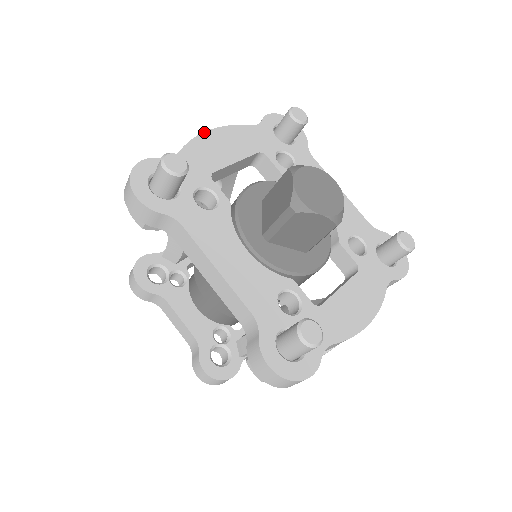
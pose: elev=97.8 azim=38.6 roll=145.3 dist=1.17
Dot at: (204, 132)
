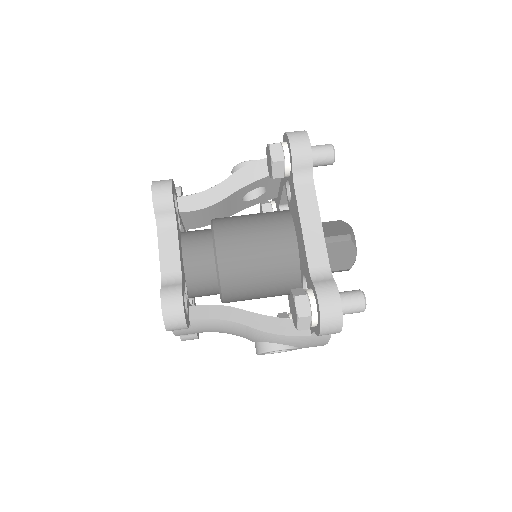
Dot at: occluded
